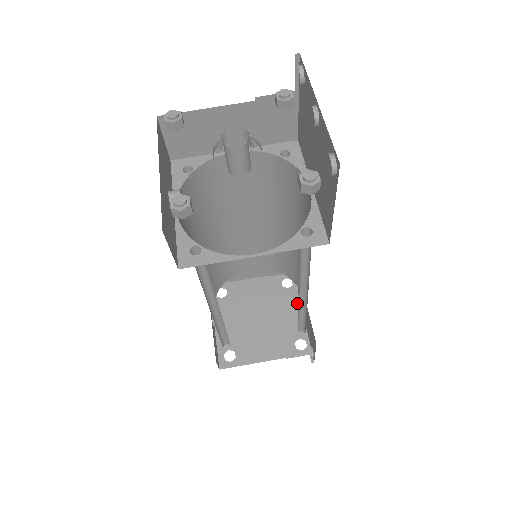
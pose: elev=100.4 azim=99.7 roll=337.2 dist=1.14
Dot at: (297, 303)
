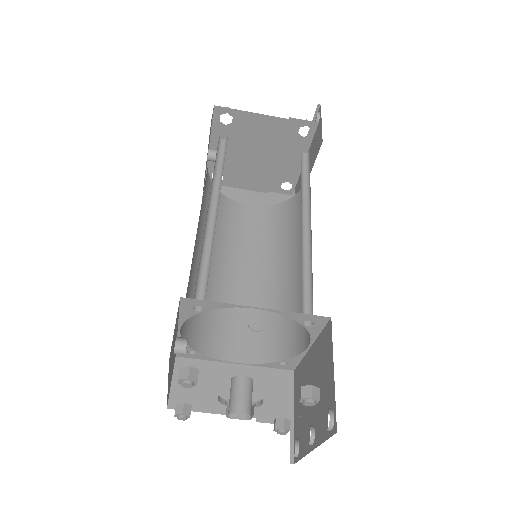
Dot at: occluded
